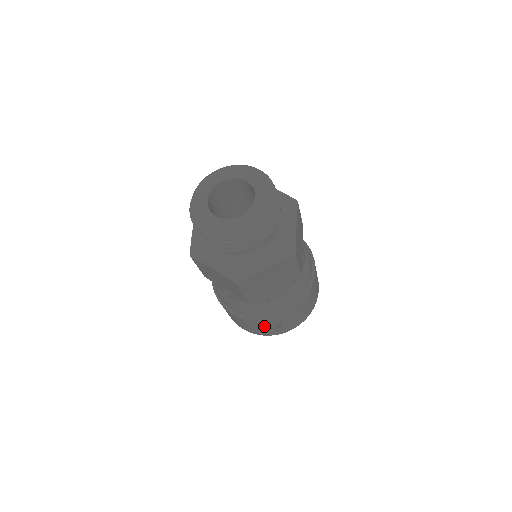
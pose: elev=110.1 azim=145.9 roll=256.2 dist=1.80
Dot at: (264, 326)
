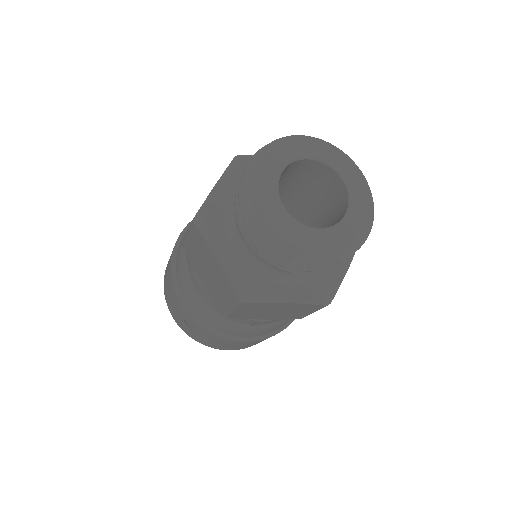
Dot at: occluded
